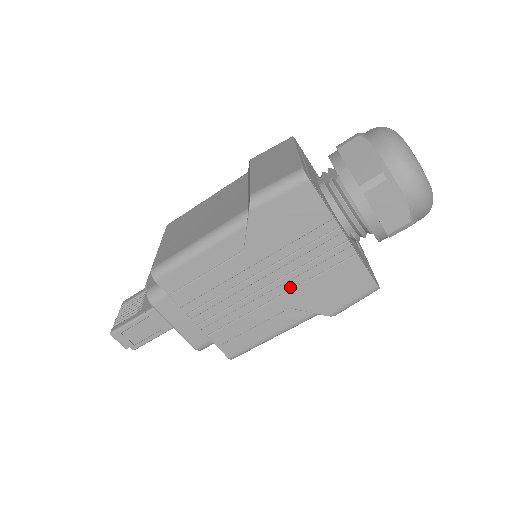
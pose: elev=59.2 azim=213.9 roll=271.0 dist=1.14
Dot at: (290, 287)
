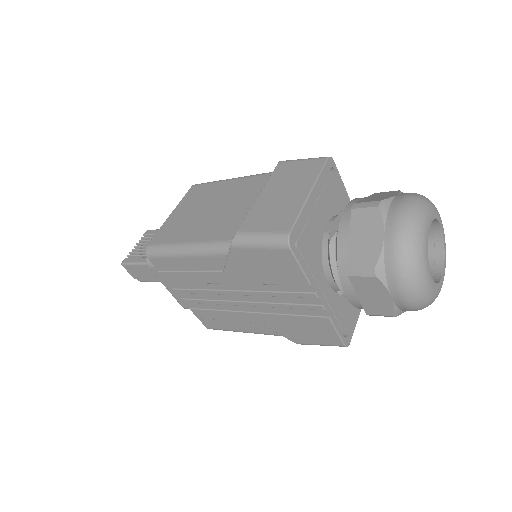
Dot at: (263, 311)
